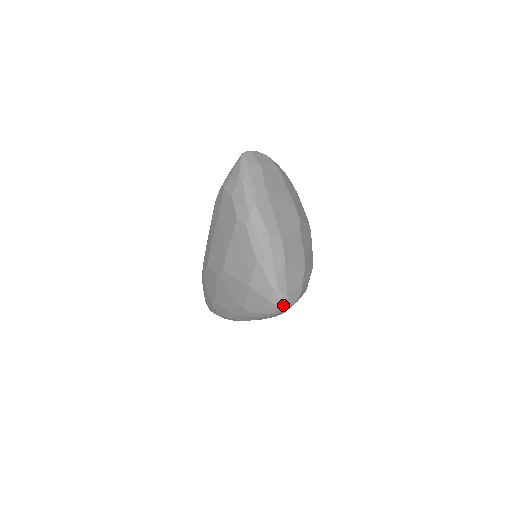
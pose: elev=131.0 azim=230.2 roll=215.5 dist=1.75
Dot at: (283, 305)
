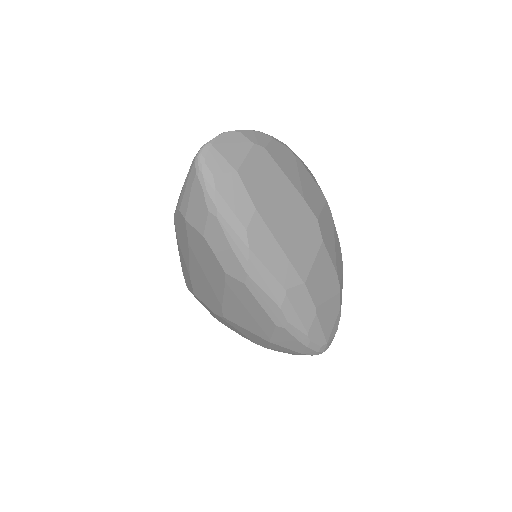
Dot at: occluded
